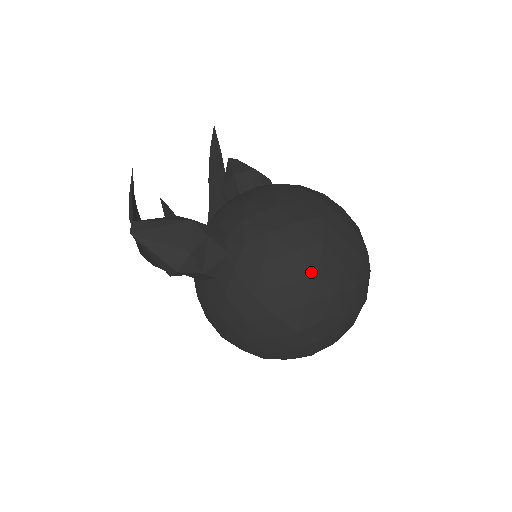
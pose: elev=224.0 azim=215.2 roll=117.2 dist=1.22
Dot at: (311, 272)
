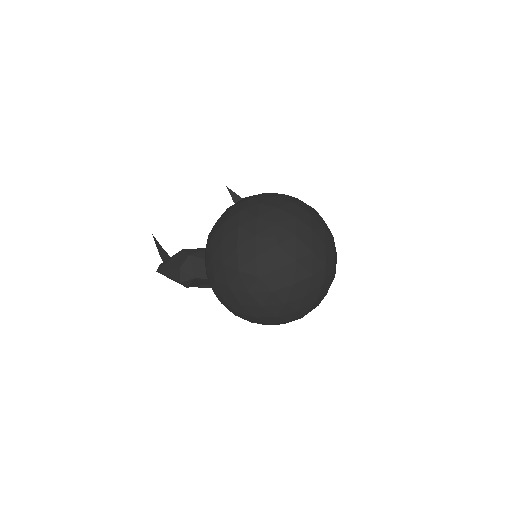
Dot at: (233, 249)
